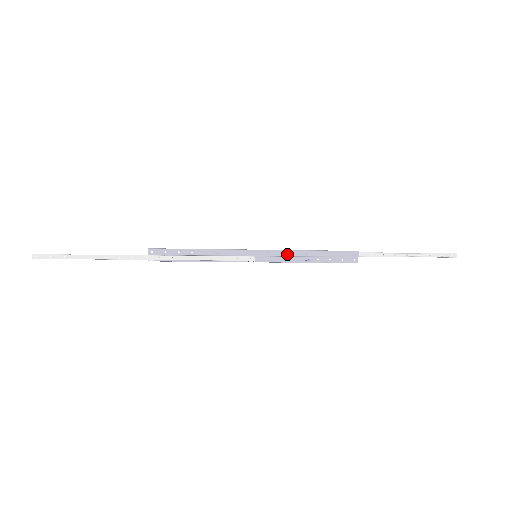
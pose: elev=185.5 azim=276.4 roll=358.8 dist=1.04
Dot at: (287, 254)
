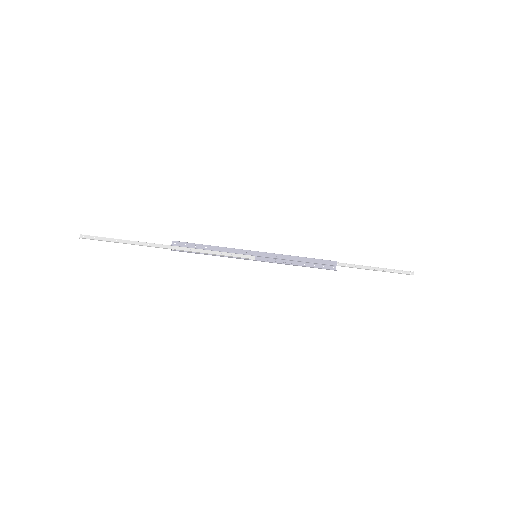
Dot at: (280, 257)
